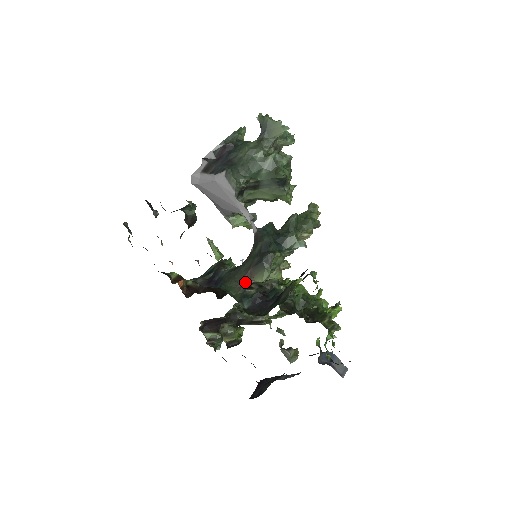
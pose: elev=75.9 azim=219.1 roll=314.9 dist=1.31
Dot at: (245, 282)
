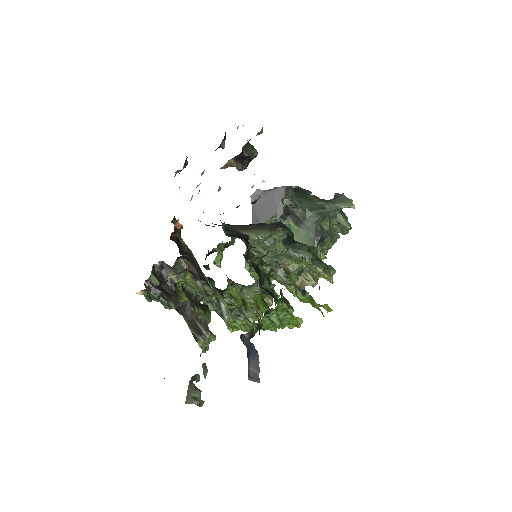
Dot at: (240, 229)
